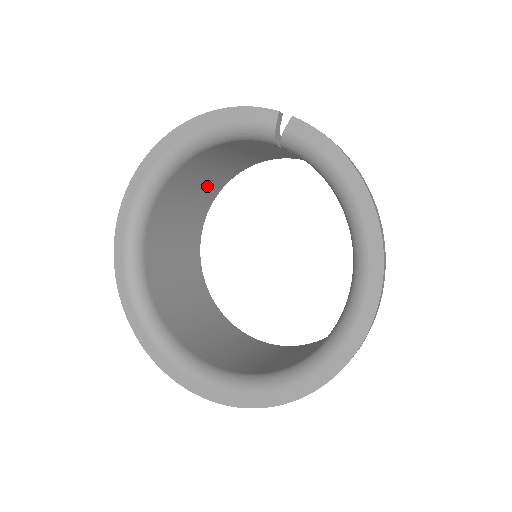
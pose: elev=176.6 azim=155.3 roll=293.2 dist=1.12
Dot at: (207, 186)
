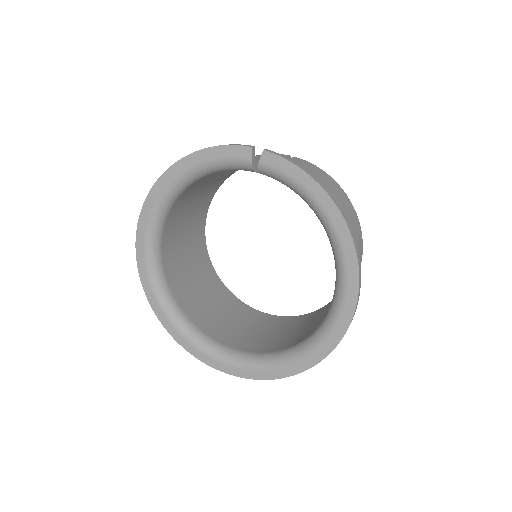
Dot at: (202, 198)
